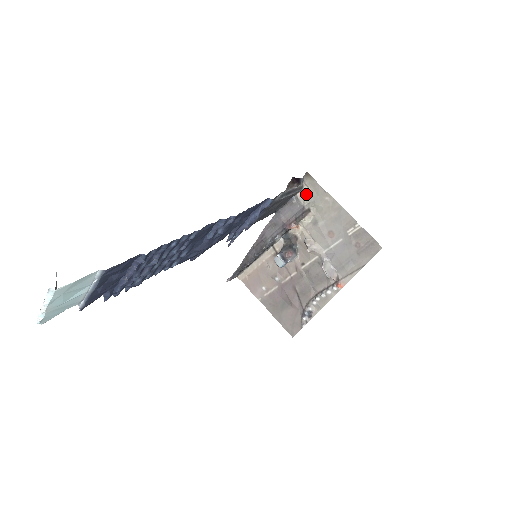
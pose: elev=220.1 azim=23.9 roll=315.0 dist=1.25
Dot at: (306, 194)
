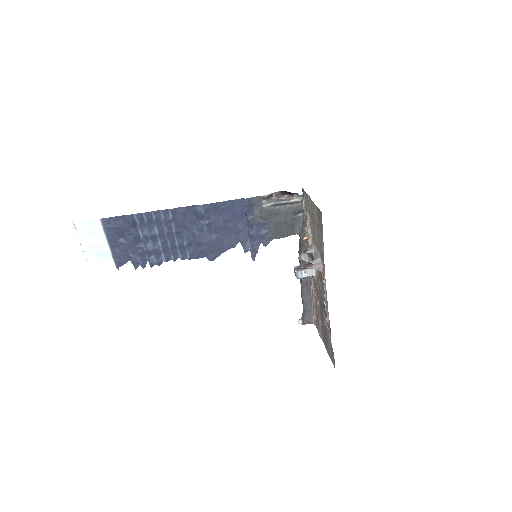
Dot at: (305, 206)
